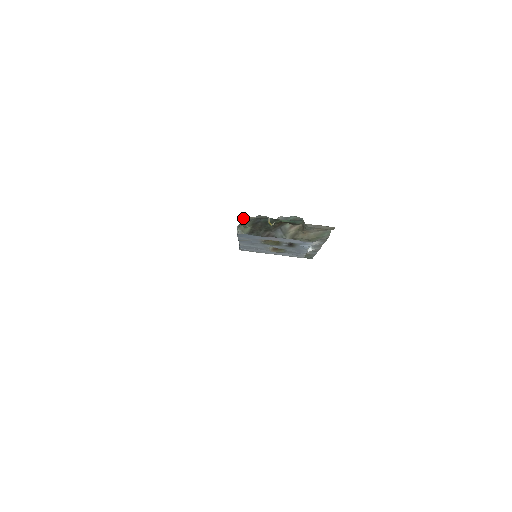
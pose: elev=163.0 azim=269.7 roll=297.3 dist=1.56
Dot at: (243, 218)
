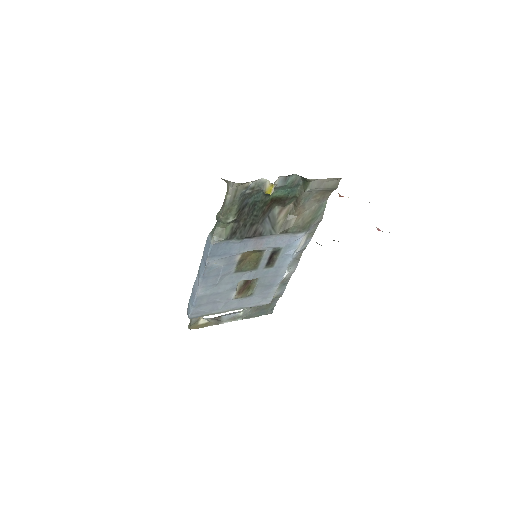
Dot at: (232, 192)
